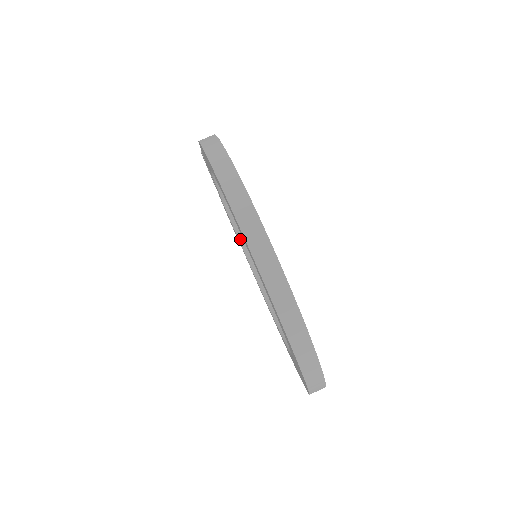
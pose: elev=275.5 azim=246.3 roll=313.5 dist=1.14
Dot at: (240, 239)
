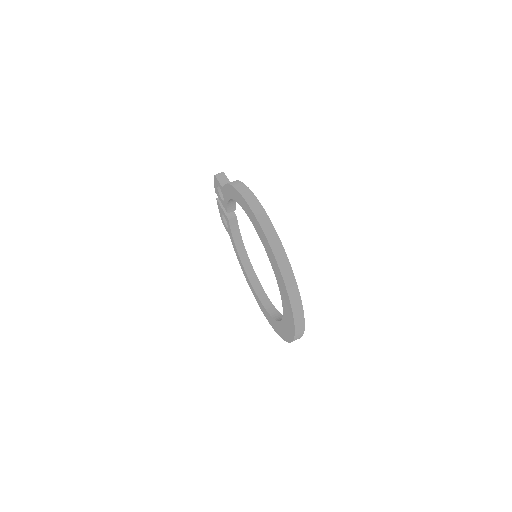
Dot at: (233, 235)
